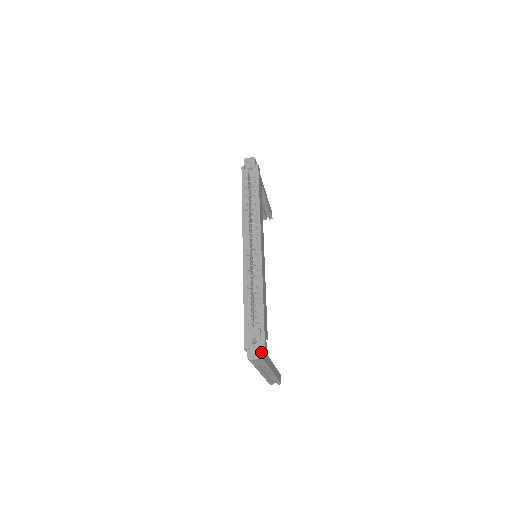
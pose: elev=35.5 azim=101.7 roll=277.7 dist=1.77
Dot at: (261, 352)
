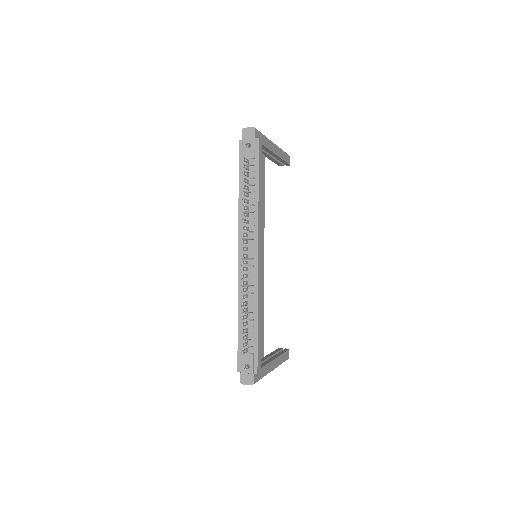
Dot at: (253, 379)
